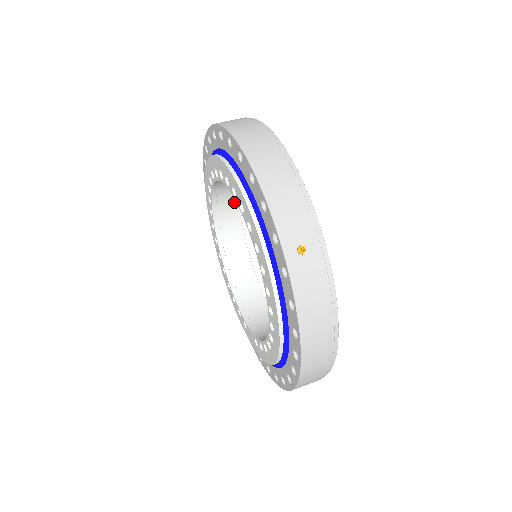
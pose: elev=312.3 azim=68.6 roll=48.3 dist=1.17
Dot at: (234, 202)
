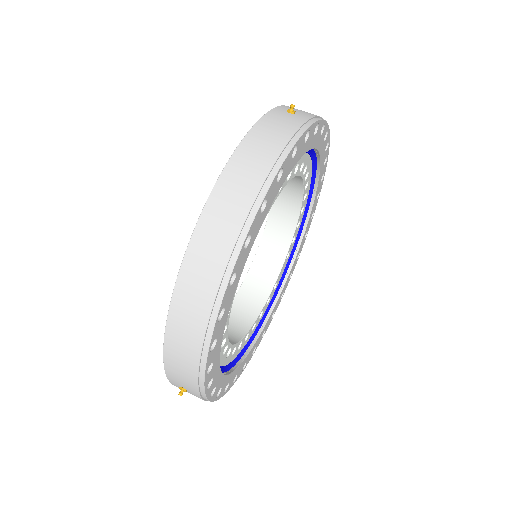
Dot at: occluded
